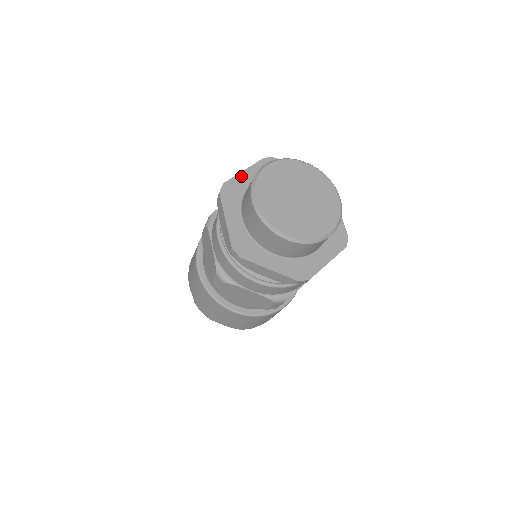
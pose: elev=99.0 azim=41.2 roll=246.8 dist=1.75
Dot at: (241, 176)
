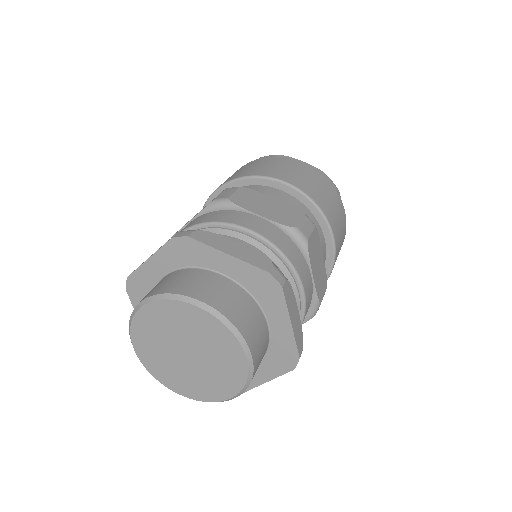
Dot at: (146, 267)
